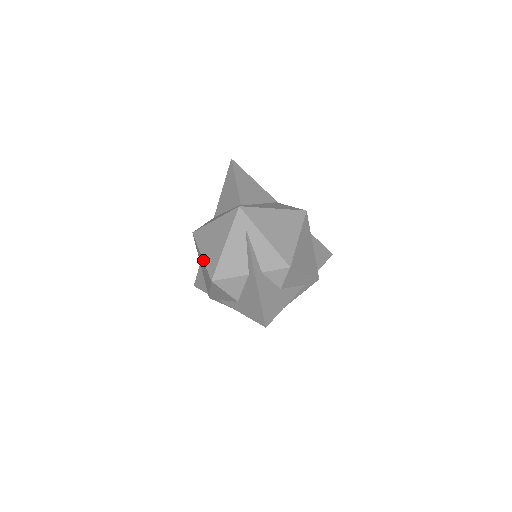
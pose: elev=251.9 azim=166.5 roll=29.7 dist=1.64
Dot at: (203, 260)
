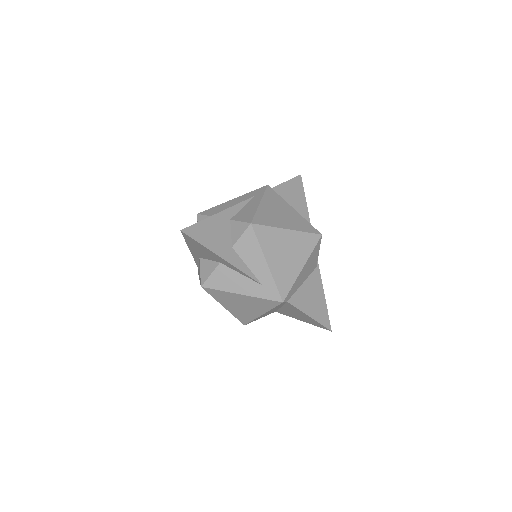
Dot at: occluded
